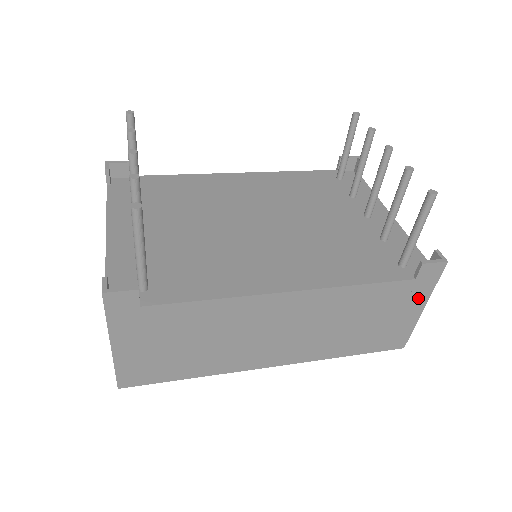
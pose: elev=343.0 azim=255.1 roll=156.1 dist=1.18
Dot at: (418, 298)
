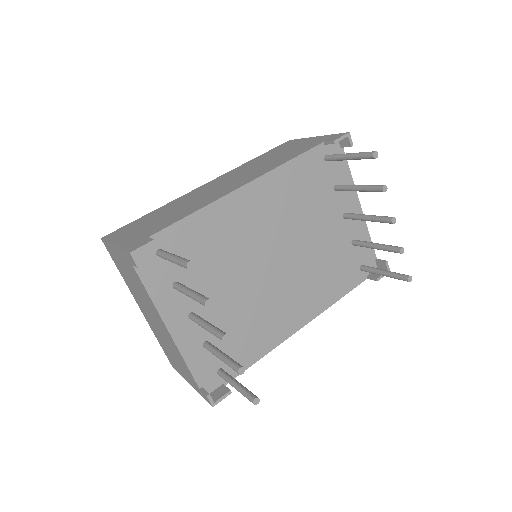
Dot at: occluded
